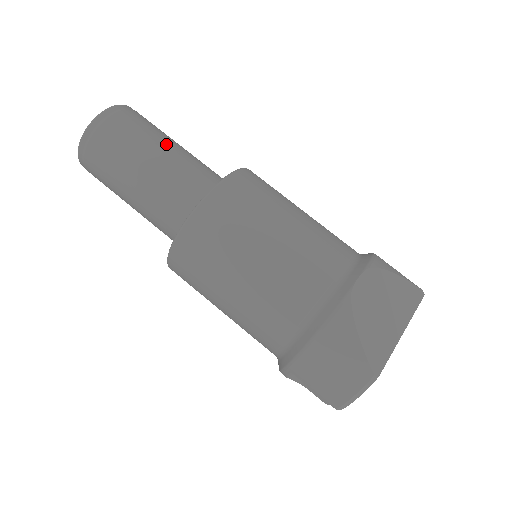
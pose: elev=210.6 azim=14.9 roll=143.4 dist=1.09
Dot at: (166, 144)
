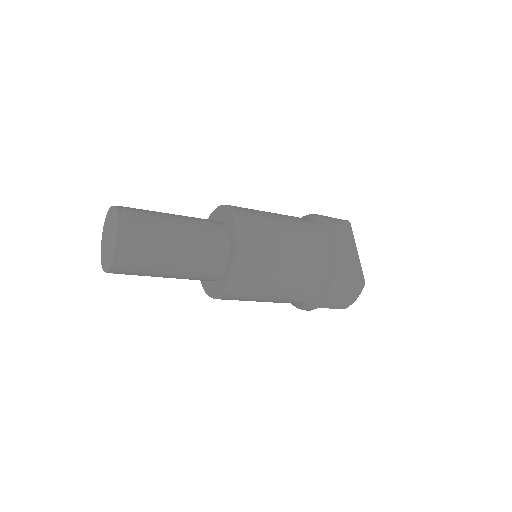
Dot at: (174, 223)
